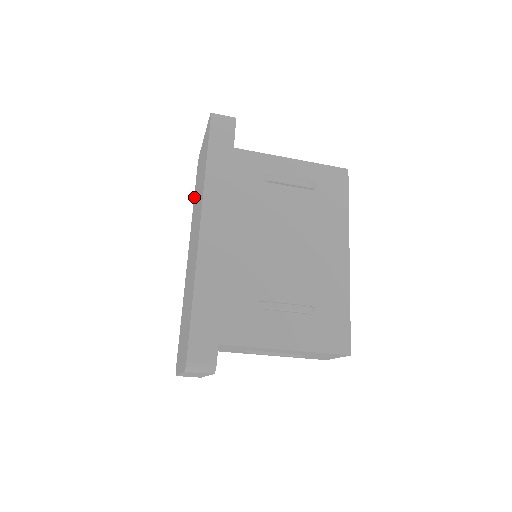
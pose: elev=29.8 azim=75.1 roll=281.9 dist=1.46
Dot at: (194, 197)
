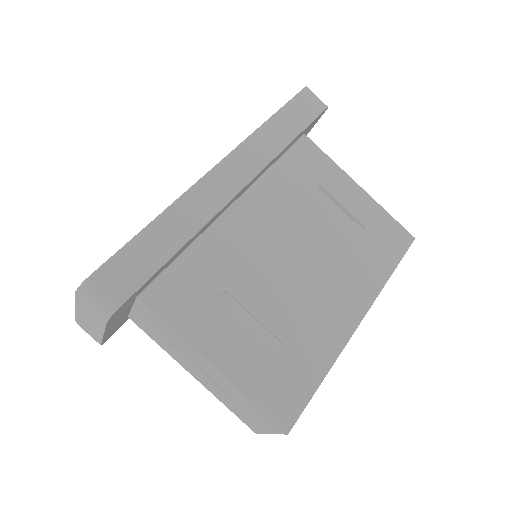
Dot at: occluded
